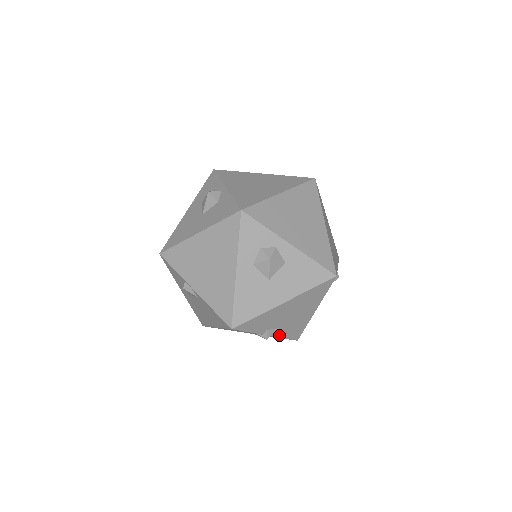
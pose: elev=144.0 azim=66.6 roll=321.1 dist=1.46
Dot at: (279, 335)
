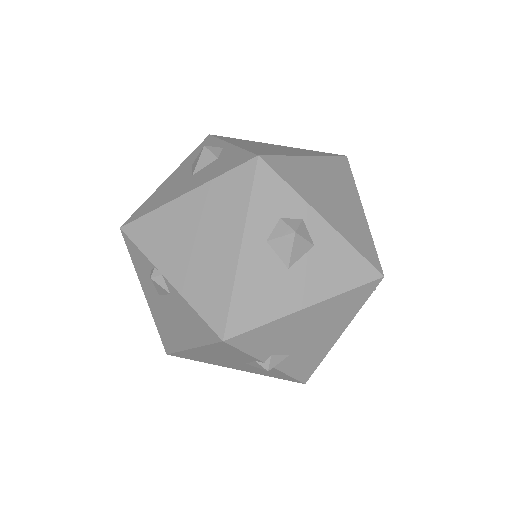
Dot at: (284, 368)
